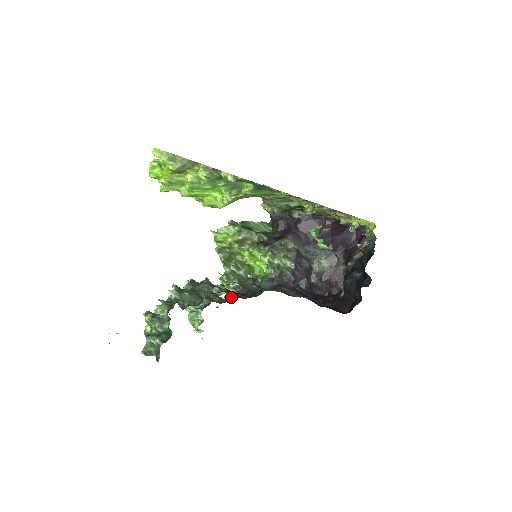
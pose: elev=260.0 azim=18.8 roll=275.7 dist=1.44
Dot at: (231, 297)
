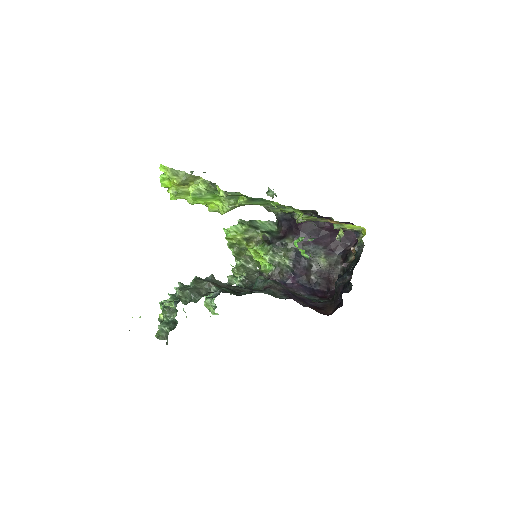
Dot at: occluded
